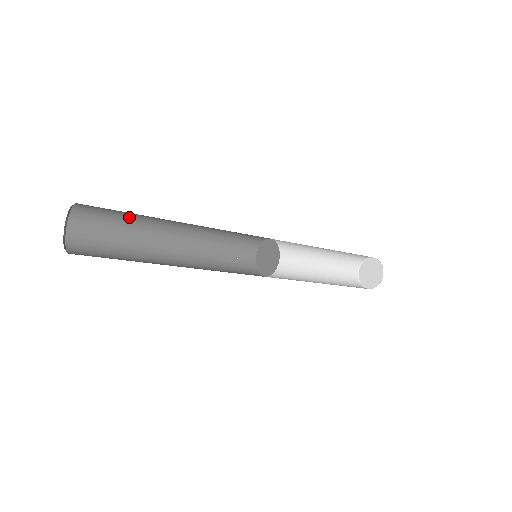
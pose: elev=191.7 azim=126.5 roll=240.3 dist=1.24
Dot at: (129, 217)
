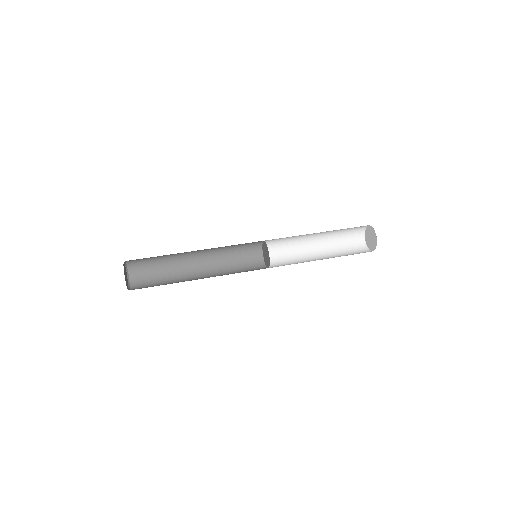
Dot at: (161, 259)
